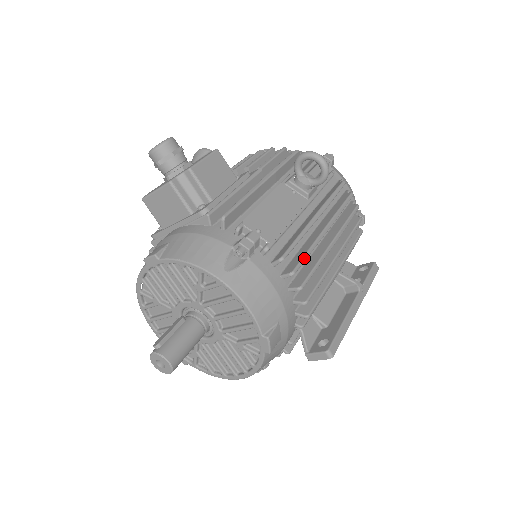
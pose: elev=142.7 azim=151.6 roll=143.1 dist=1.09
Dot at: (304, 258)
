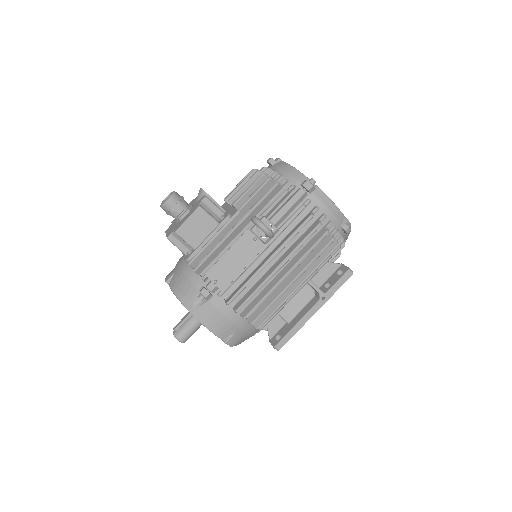
Dot at: (248, 299)
